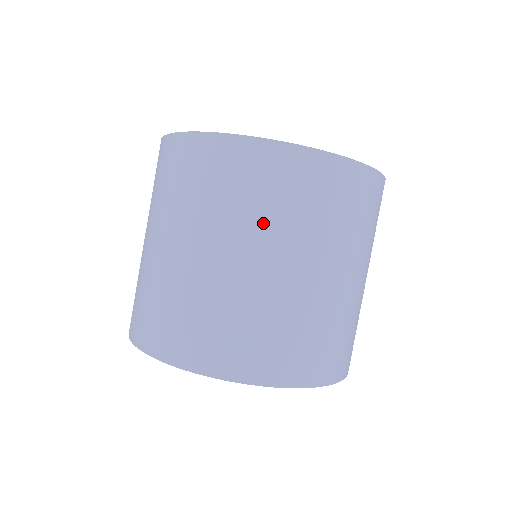
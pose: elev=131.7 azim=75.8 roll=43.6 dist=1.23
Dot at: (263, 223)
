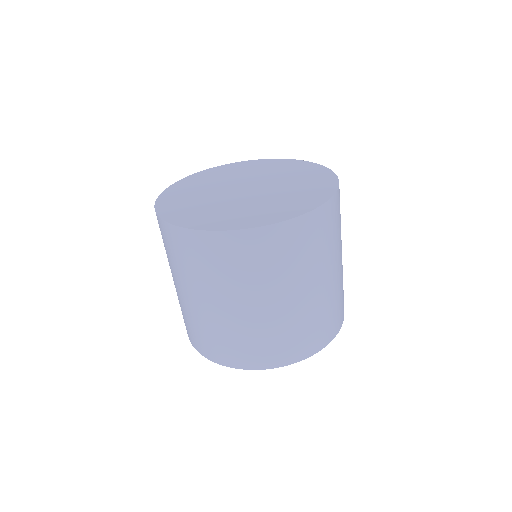
Dot at: (287, 275)
